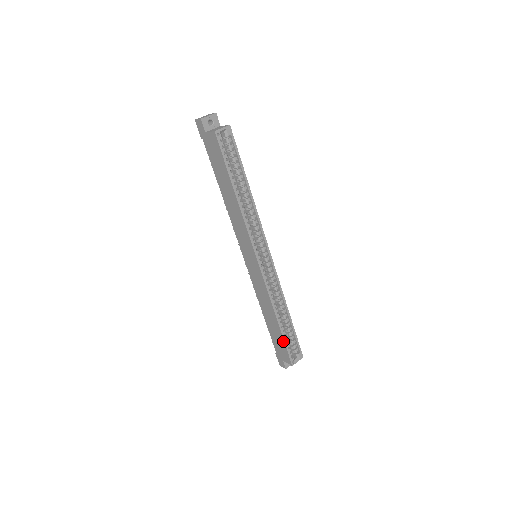
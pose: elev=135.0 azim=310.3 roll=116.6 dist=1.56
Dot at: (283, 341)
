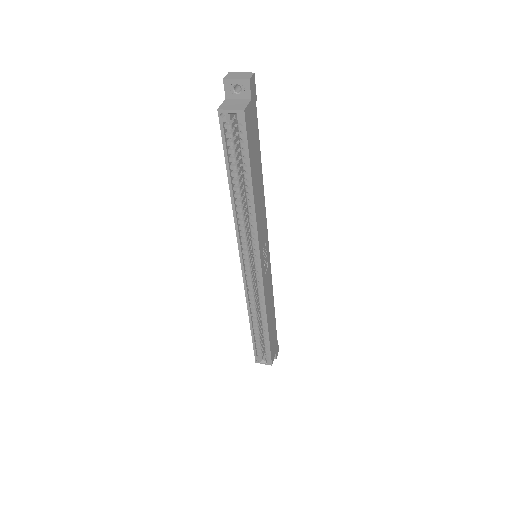
Dot at: (253, 340)
